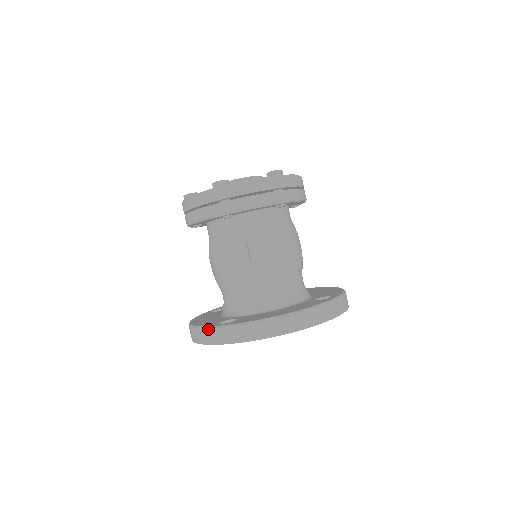
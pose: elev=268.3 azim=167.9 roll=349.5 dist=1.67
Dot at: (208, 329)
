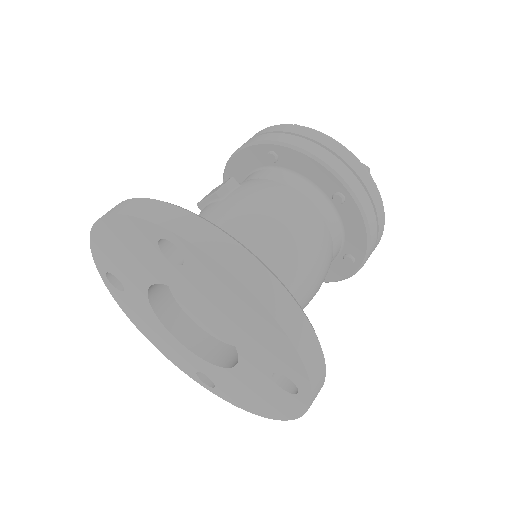
Dot at: occluded
